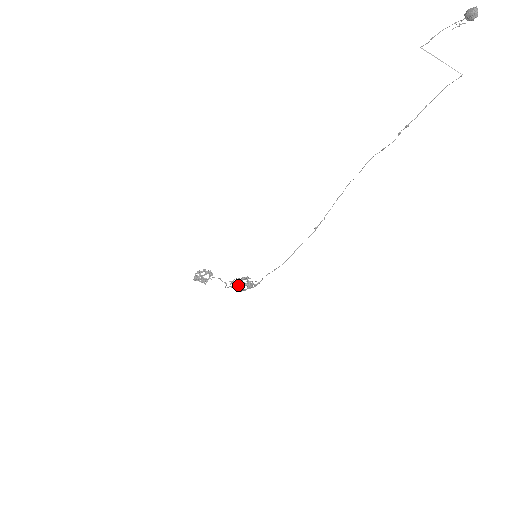
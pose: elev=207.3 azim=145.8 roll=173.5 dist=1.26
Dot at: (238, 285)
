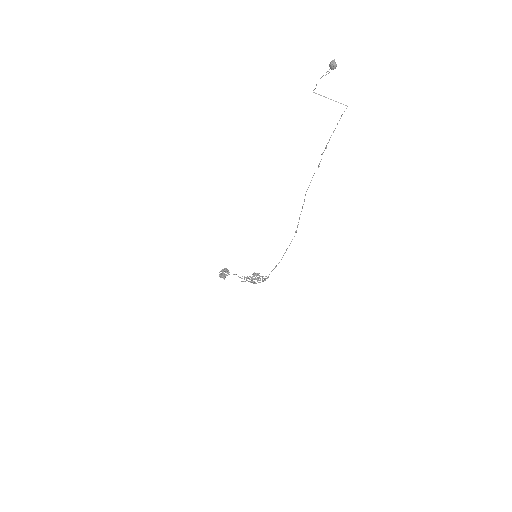
Dot at: occluded
